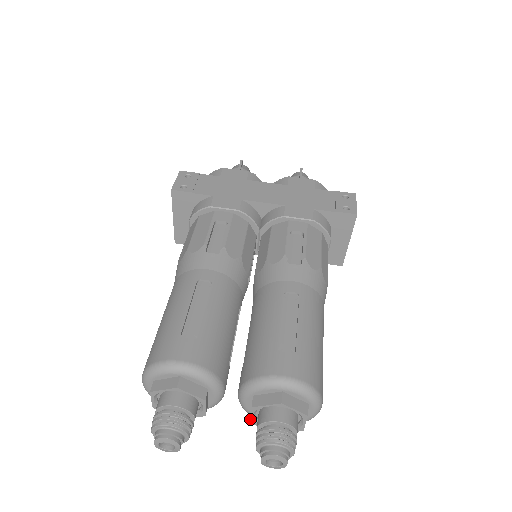
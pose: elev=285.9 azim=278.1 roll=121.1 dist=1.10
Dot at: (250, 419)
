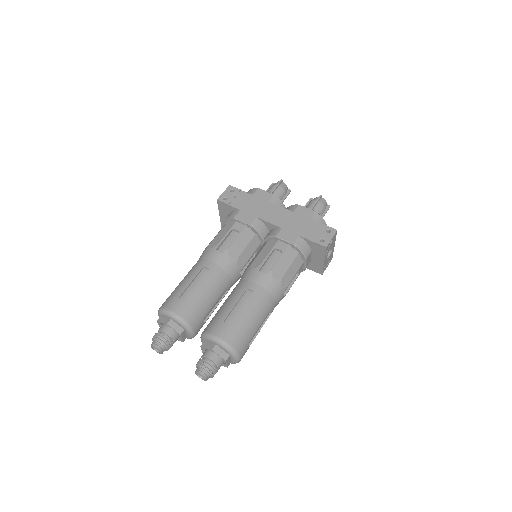
Dot at: (202, 352)
